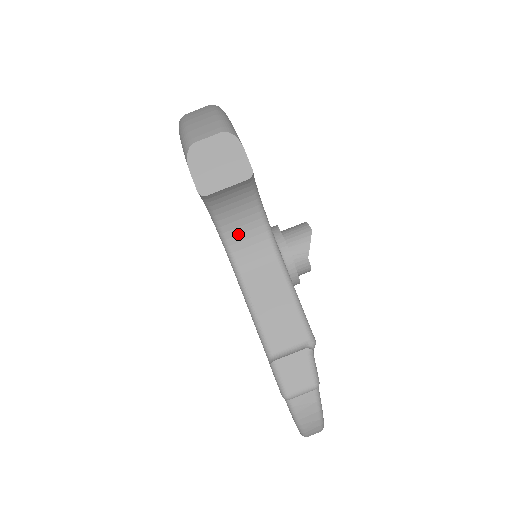
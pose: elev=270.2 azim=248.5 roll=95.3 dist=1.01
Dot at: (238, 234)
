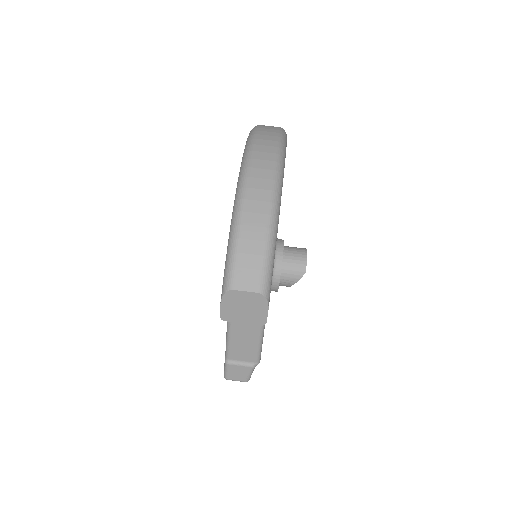
Dot at: occluded
